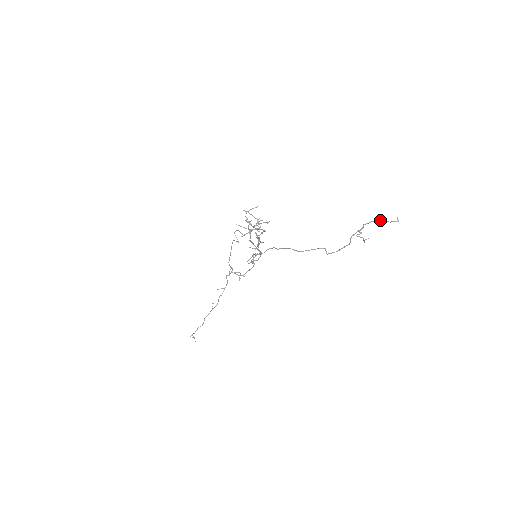
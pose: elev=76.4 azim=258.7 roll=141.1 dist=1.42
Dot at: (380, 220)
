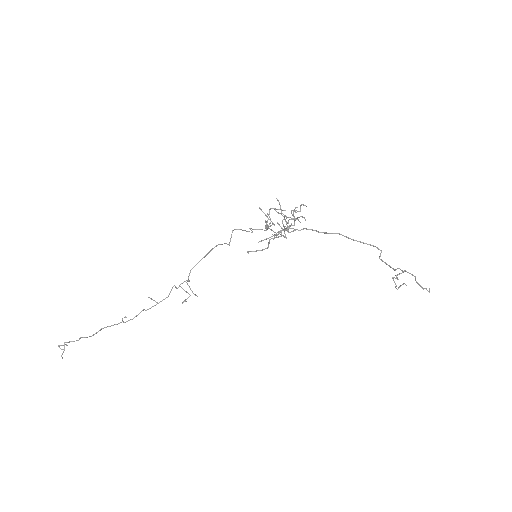
Dot at: occluded
